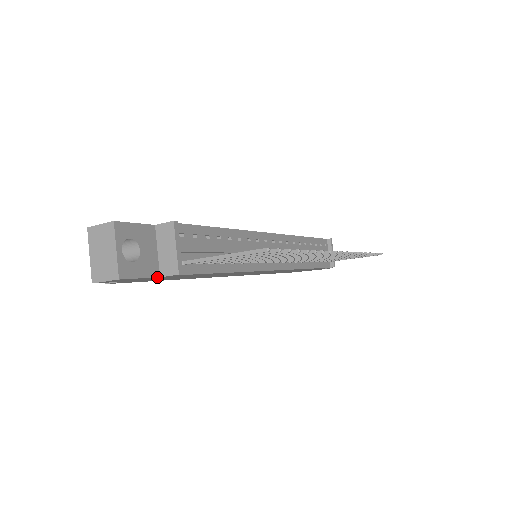
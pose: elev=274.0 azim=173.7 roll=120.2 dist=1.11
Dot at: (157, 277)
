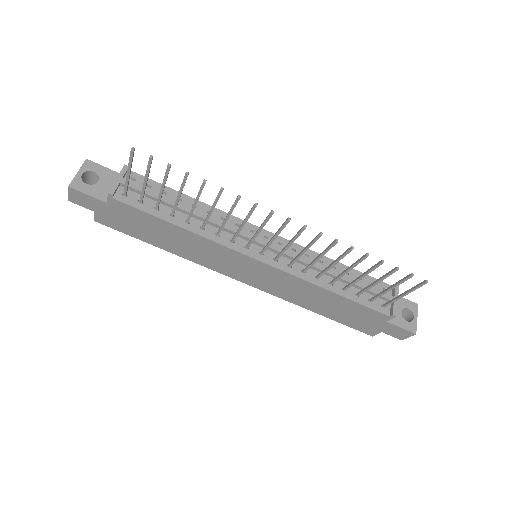
Dot at: (104, 202)
